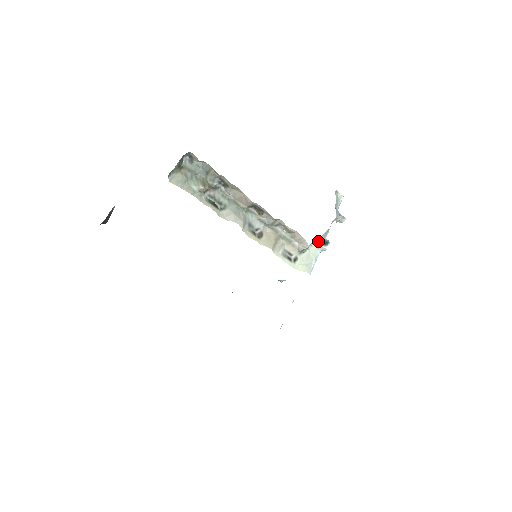
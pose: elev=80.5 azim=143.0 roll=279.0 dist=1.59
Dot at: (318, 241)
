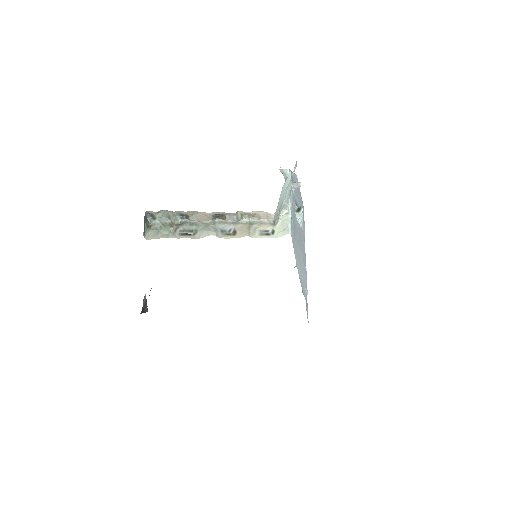
Dot at: (284, 209)
